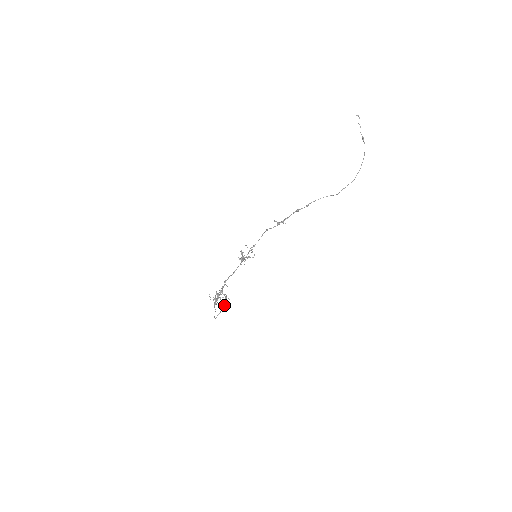
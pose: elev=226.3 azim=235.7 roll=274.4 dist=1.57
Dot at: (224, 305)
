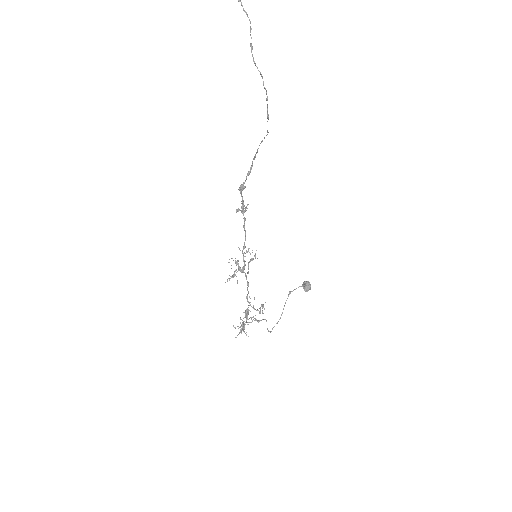
Dot at: (308, 283)
